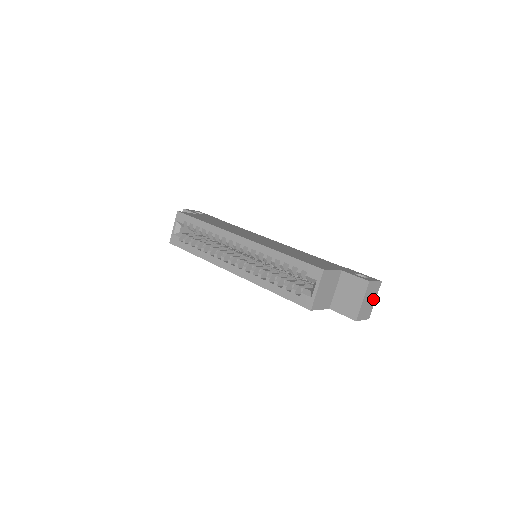
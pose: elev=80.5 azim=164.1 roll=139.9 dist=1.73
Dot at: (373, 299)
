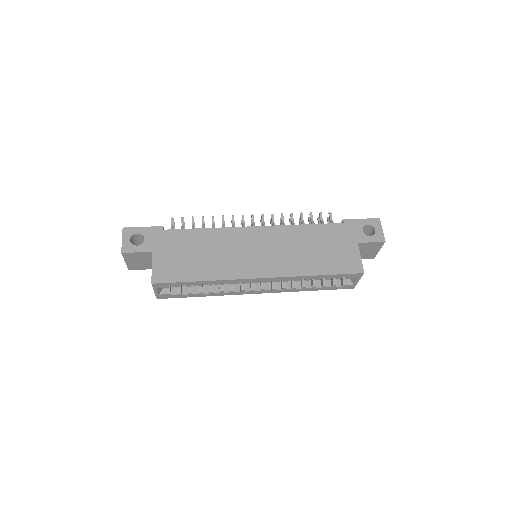
Dot at: occluded
